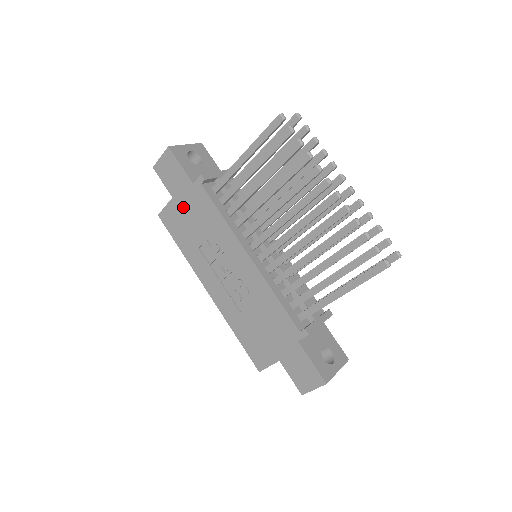
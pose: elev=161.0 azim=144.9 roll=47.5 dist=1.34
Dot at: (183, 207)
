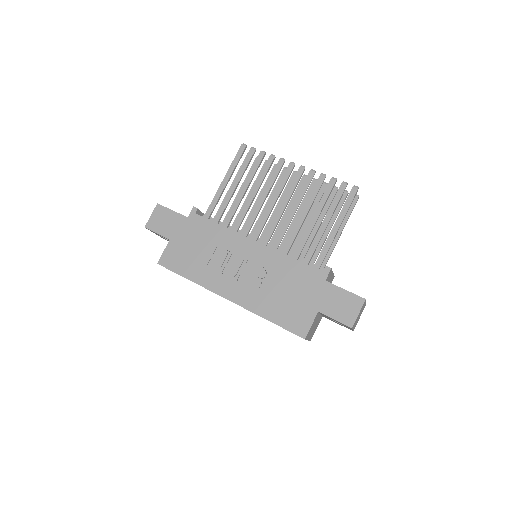
Dot at: (182, 241)
